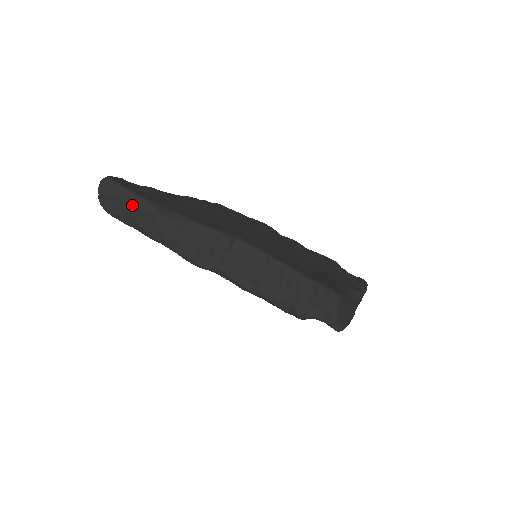
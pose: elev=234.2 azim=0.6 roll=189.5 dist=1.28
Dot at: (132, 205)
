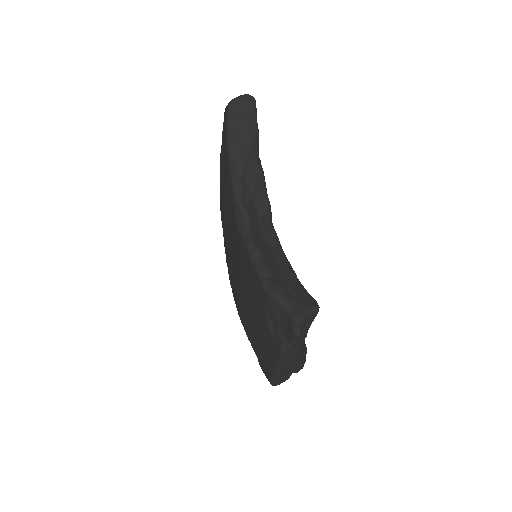
Dot at: (248, 122)
